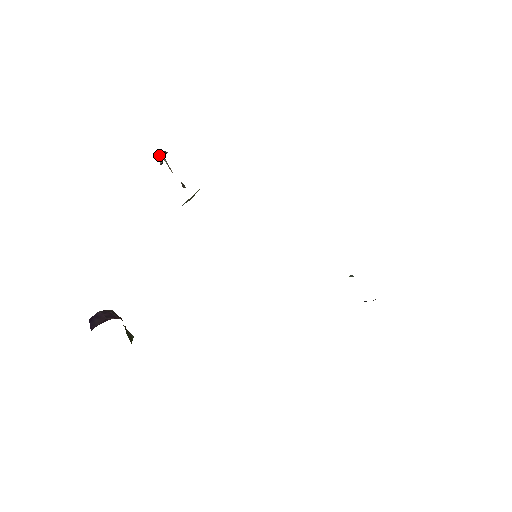
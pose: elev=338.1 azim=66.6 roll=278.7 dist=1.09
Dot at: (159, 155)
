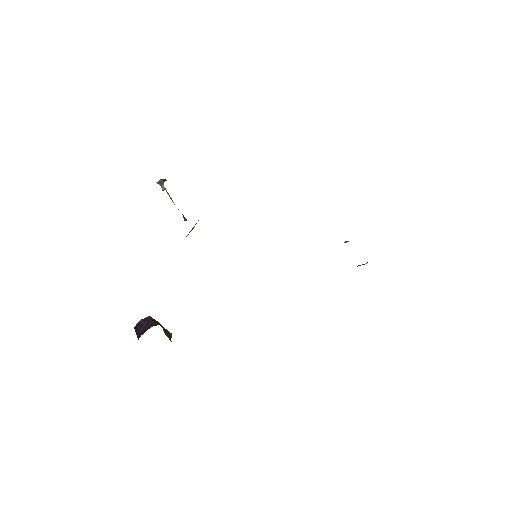
Dot at: (160, 185)
